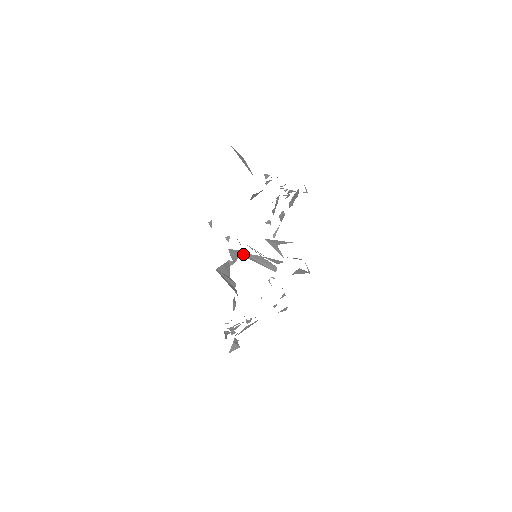
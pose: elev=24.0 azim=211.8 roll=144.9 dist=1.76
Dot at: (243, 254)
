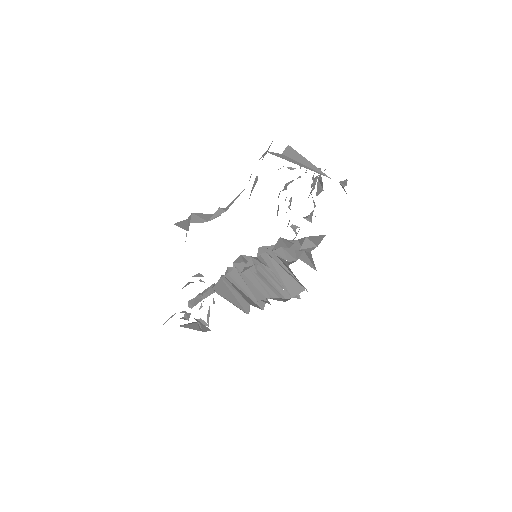
Dot at: (295, 296)
